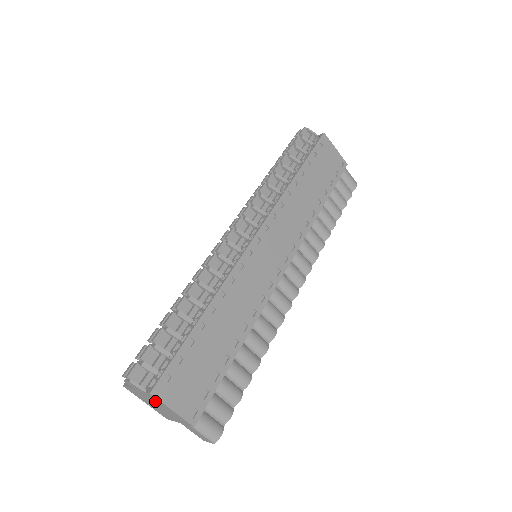
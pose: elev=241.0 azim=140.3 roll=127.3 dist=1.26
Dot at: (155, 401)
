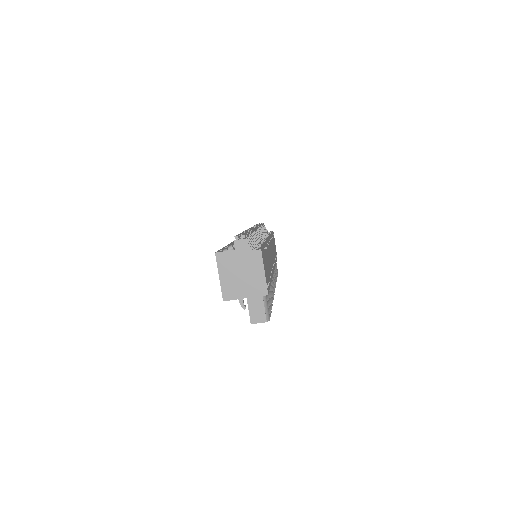
Dot at: (251, 264)
